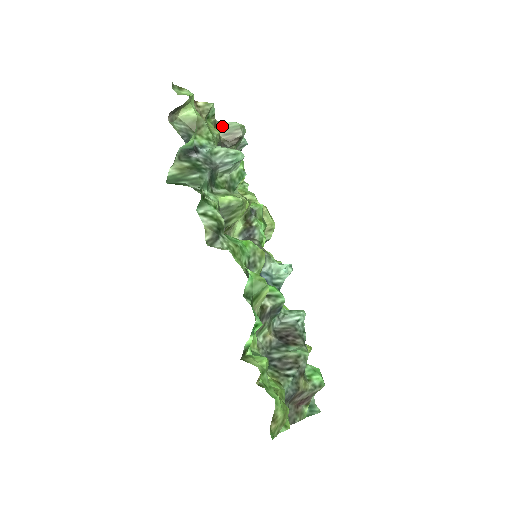
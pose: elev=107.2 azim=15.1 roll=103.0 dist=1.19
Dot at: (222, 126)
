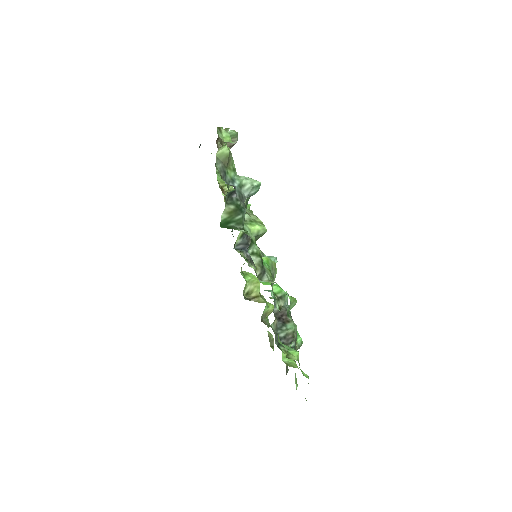
Dot at: occluded
